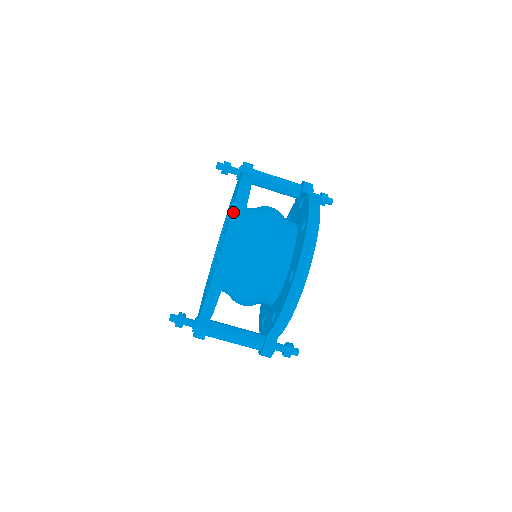
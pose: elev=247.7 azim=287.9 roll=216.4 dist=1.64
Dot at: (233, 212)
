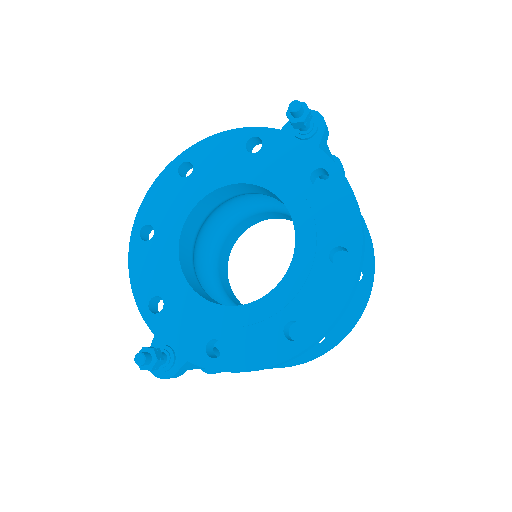
Dot at: (352, 292)
